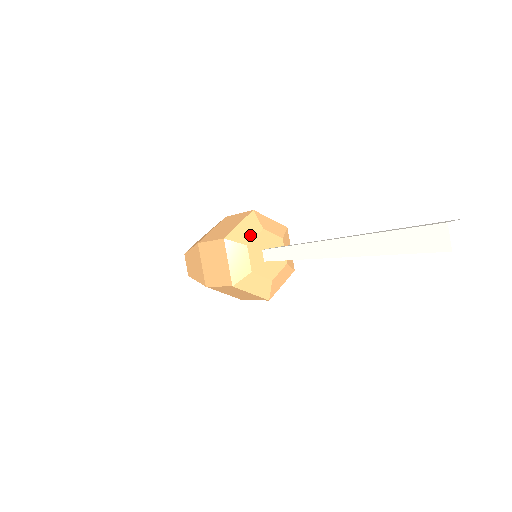
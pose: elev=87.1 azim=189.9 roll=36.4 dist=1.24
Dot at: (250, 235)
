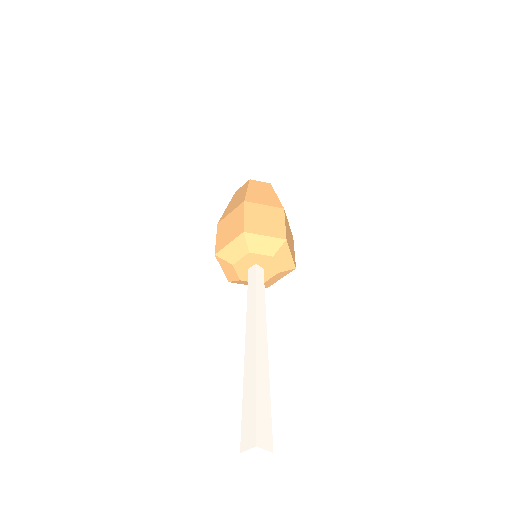
Dot at: (260, 250)
